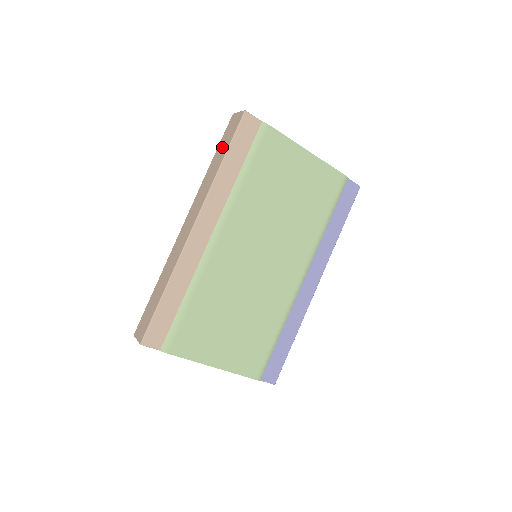
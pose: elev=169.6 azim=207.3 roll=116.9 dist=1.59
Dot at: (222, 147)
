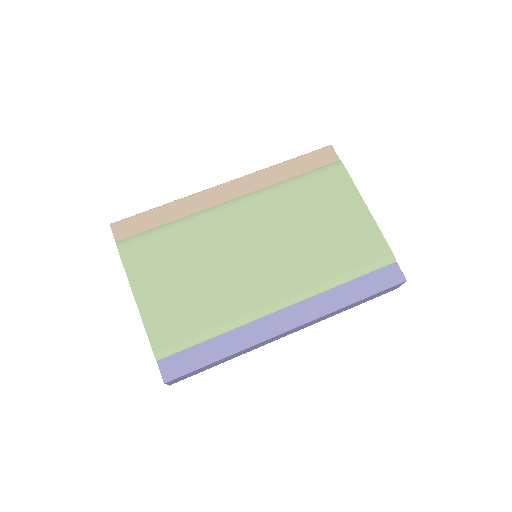
Dot at: occluded
